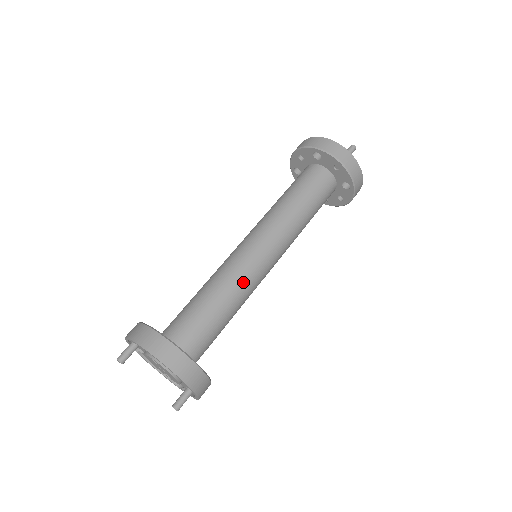
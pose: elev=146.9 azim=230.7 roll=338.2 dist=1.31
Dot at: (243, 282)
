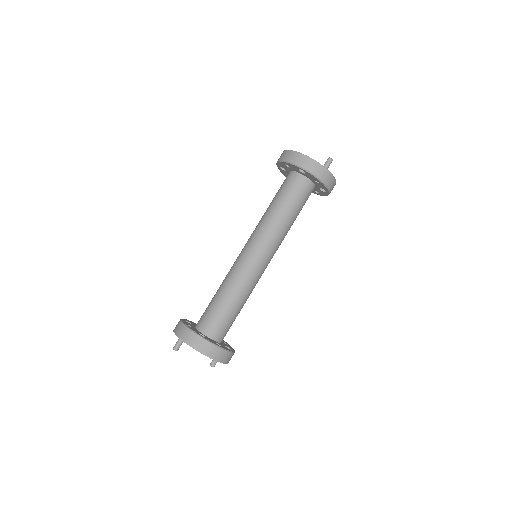
Dot at: (251, 285)
